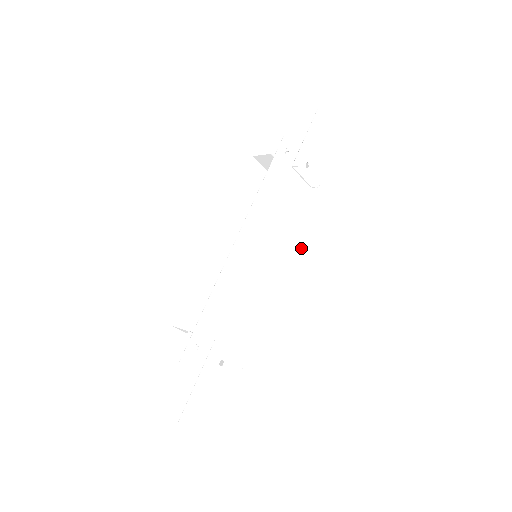
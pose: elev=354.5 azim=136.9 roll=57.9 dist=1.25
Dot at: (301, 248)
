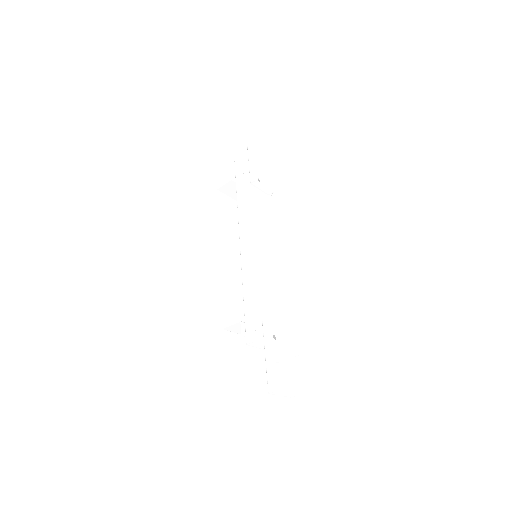
Dot at: (283, 240)
